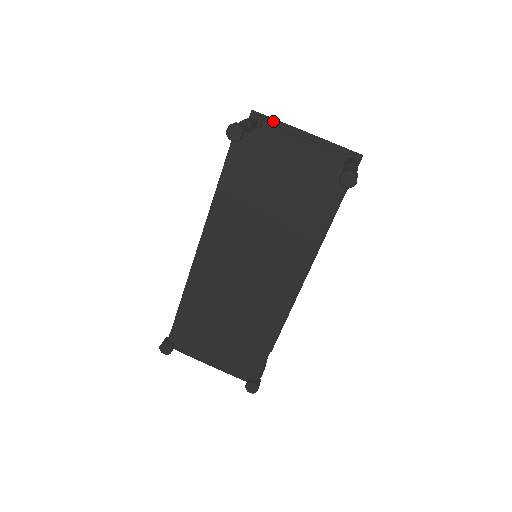
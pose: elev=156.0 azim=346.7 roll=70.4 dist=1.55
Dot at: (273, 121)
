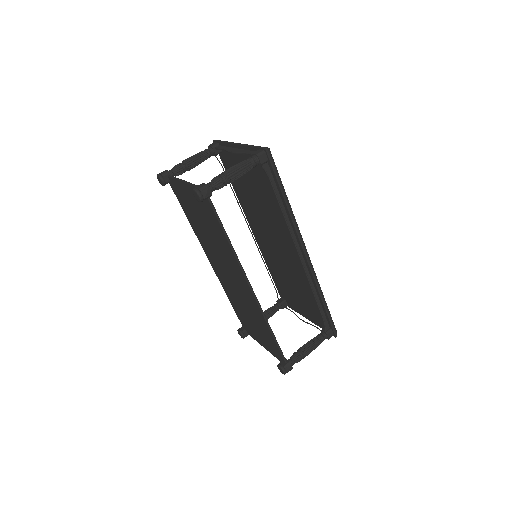
Dot at: (222, 144)
